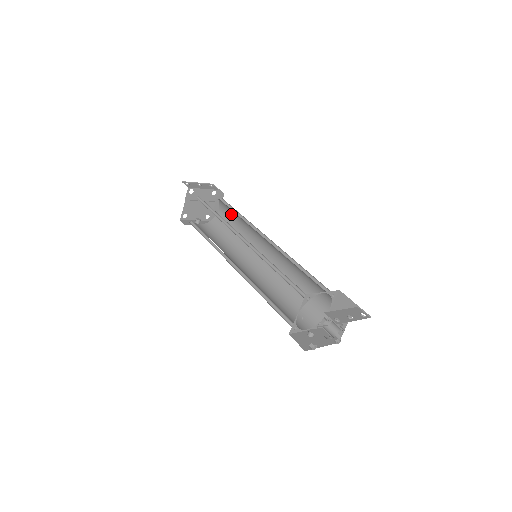
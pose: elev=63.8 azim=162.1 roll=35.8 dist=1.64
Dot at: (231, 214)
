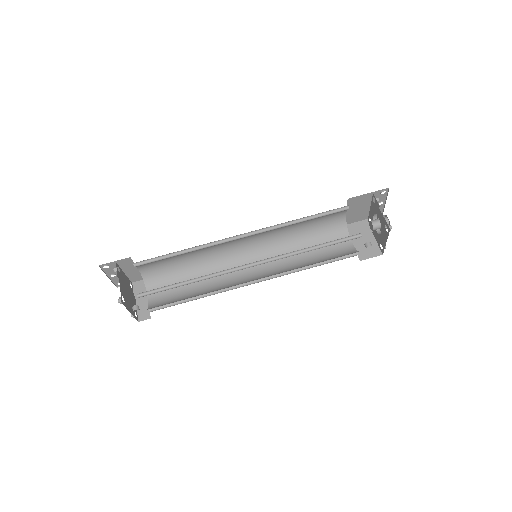
Dot at: (174, 282)
